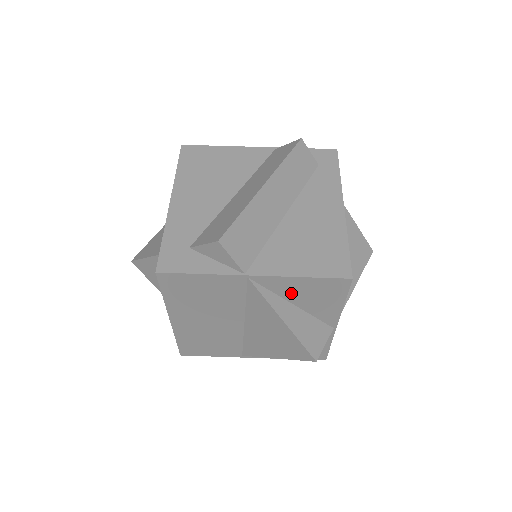
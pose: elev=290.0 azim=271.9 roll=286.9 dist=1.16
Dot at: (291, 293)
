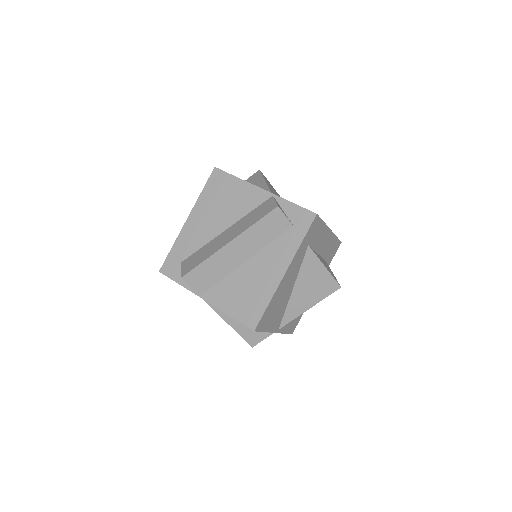
Dot at: occluded
